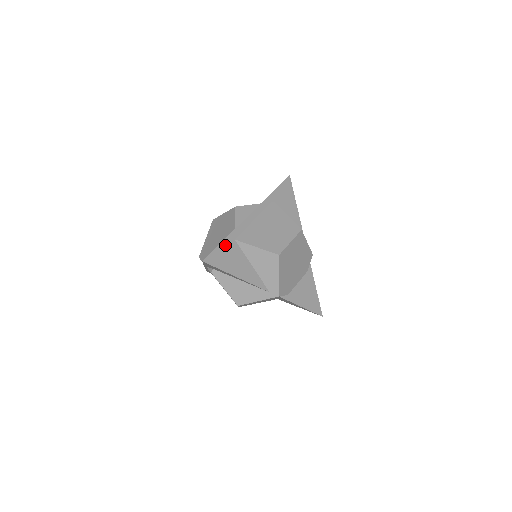
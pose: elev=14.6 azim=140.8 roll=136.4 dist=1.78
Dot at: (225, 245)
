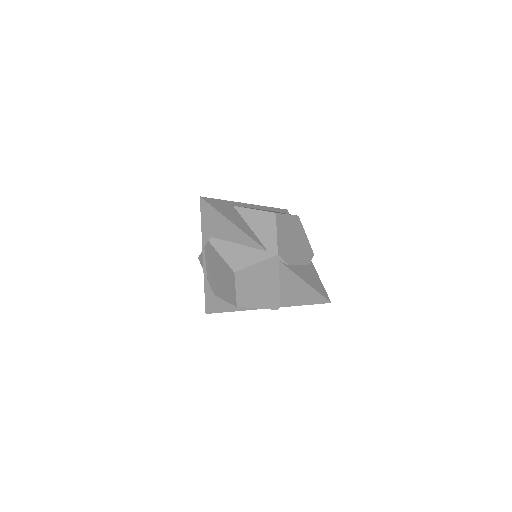
Dot at: (223, 203)
